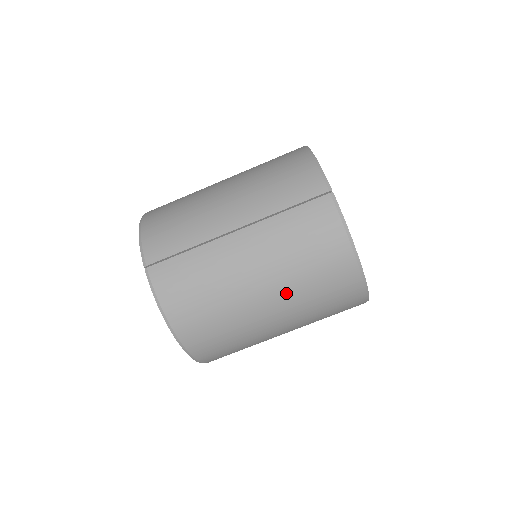
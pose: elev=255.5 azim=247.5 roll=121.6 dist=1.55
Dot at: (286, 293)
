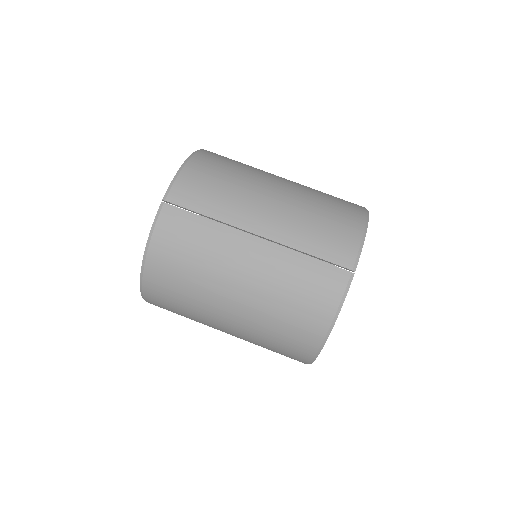
Dot at: (252, 314)
